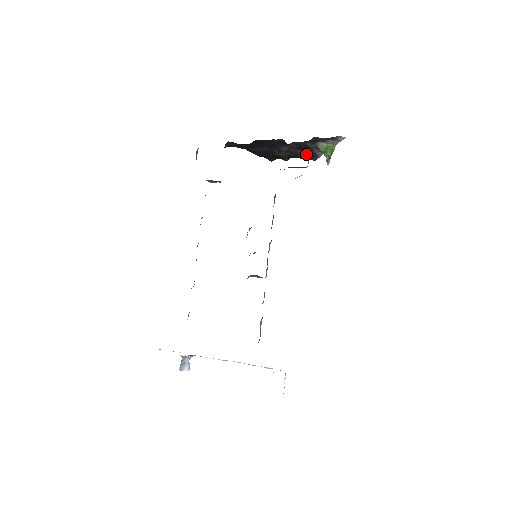
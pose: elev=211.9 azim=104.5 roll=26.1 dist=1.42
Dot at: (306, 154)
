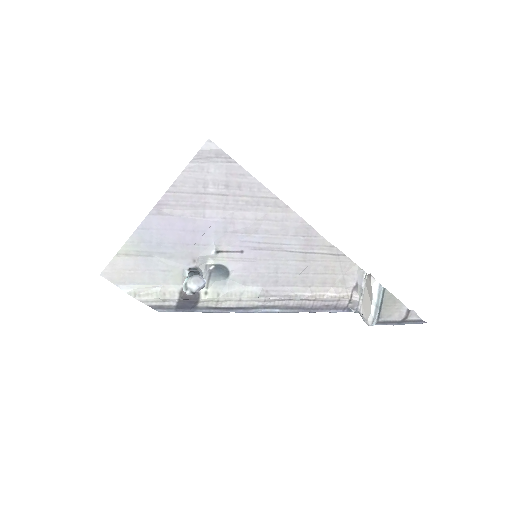
Dot at: occluded
